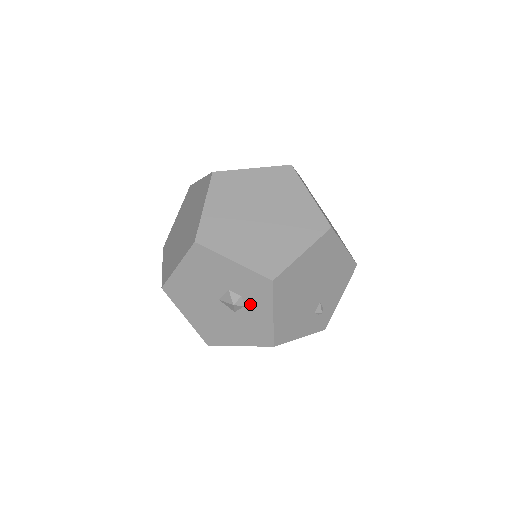
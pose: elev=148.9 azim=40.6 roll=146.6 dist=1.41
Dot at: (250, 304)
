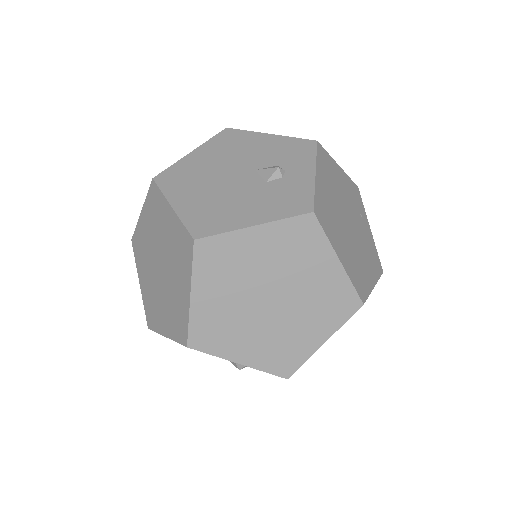
Dot at: occluded
